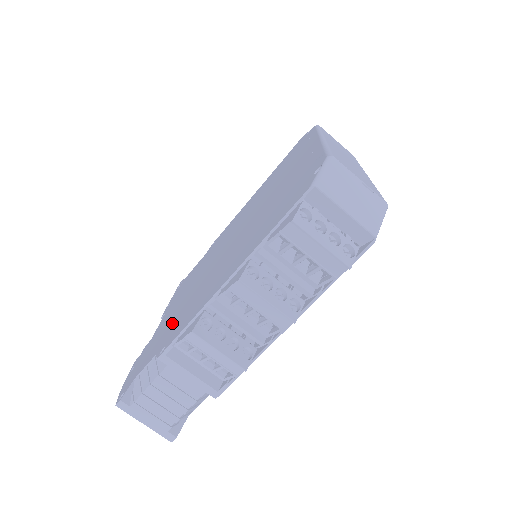
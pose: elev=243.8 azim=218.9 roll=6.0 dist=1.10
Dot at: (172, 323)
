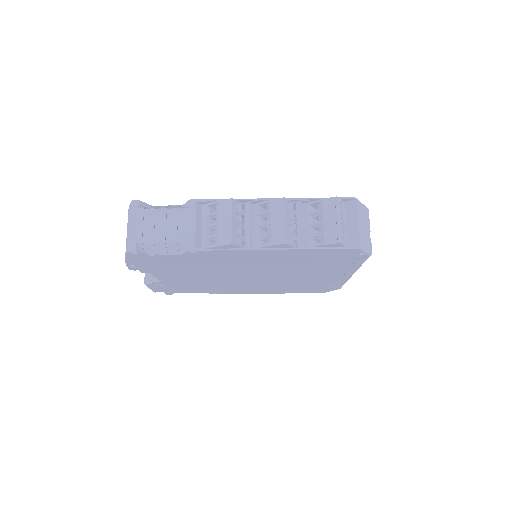
Dot at: occluded
